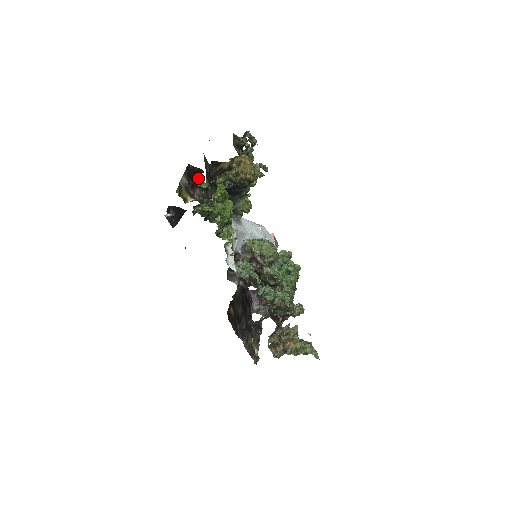
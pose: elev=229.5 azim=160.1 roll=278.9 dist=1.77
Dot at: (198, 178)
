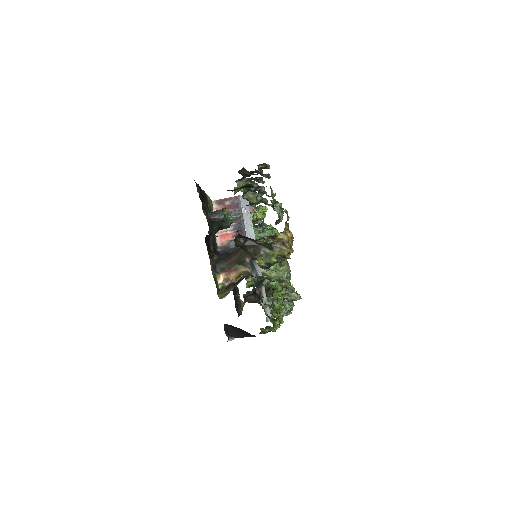
Dot at: occluded
